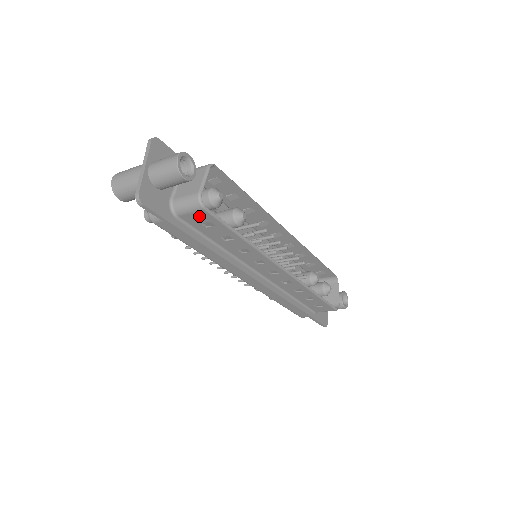
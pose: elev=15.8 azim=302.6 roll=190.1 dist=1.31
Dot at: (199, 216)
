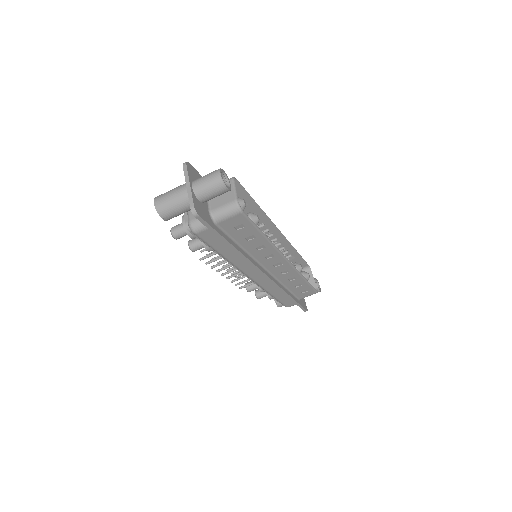
Dot at: (235, 220)
